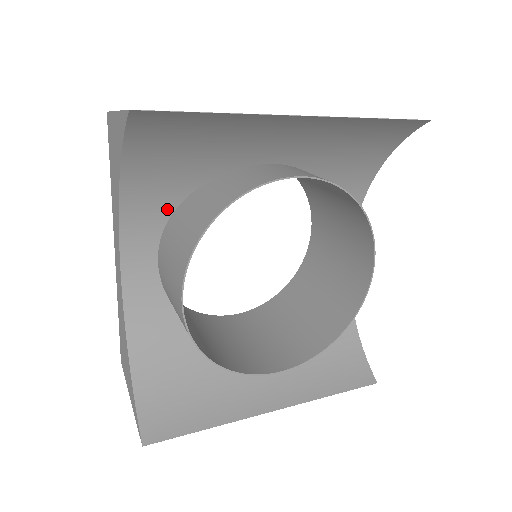
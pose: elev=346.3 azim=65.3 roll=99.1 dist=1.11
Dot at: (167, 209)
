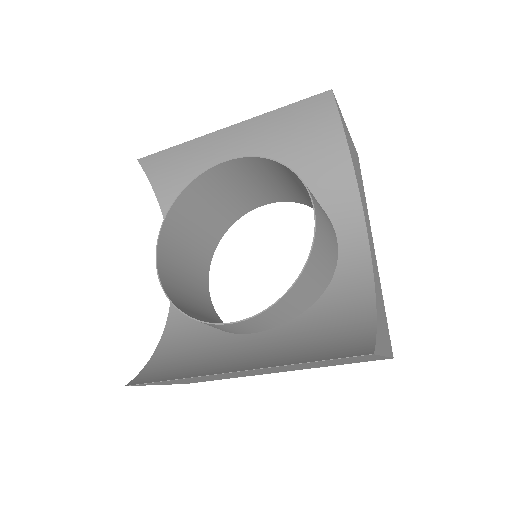
Dot at: occluded
